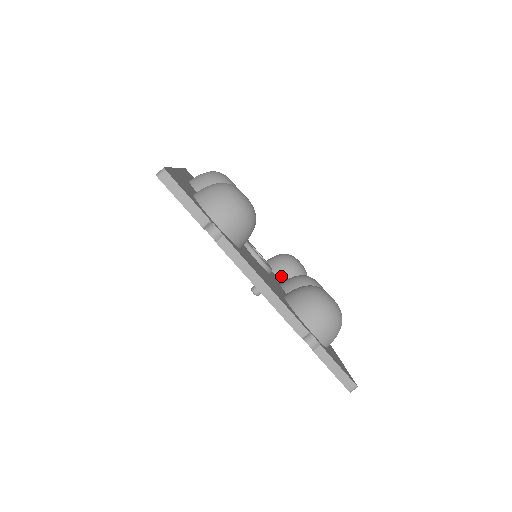
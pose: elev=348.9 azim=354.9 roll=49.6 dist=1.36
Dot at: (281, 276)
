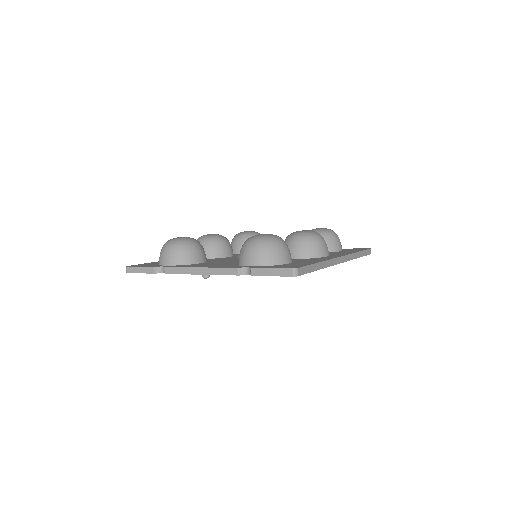
Dot at: occluded
